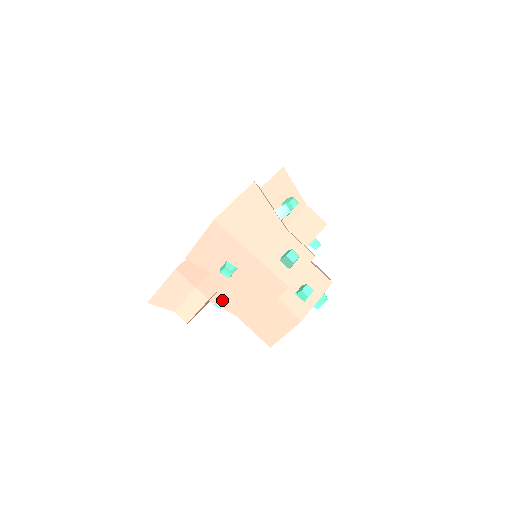
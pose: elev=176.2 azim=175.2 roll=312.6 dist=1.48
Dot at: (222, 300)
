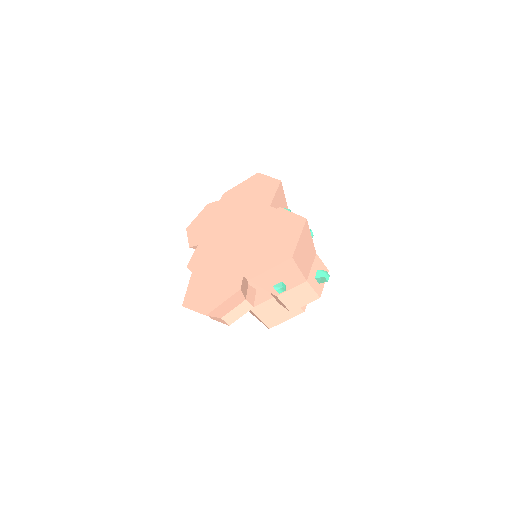
Dot at: occluded
